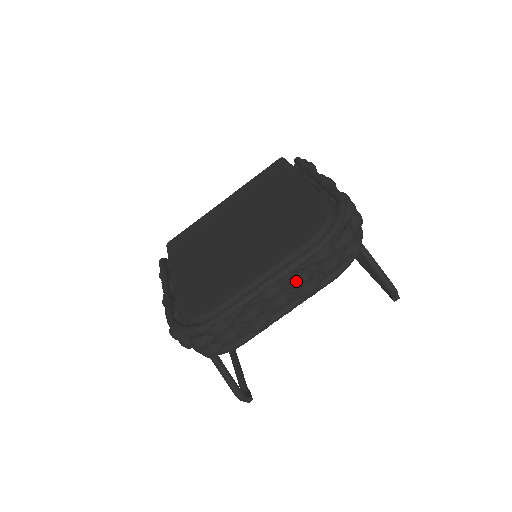
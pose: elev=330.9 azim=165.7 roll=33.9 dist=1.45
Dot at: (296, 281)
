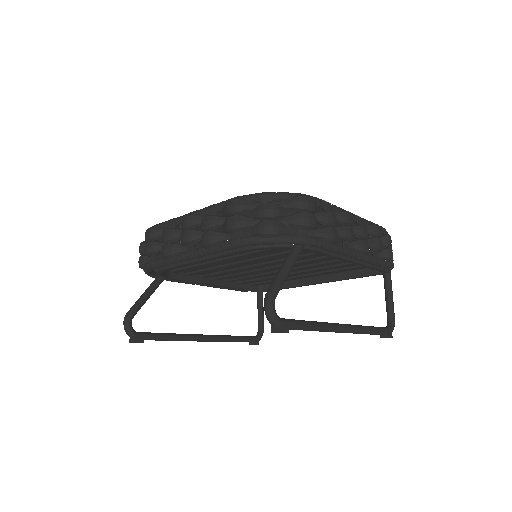
Dot at: (203, 219)
